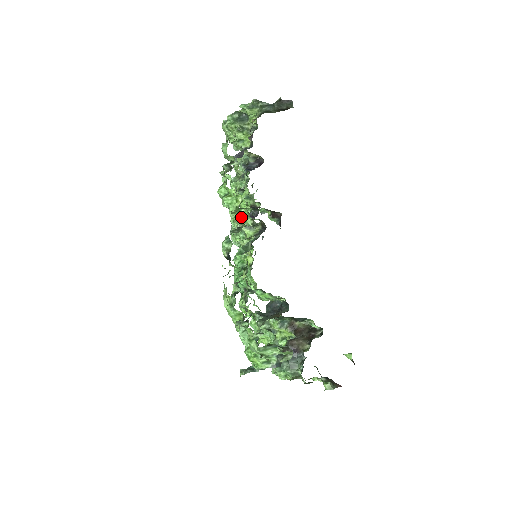
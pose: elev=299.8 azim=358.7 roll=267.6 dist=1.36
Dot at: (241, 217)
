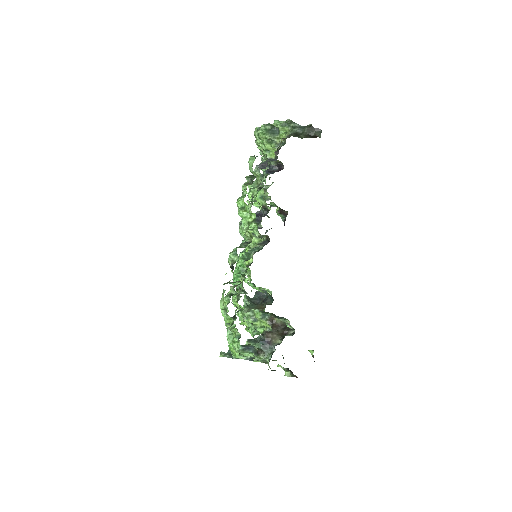
Dot at: (250, 234)
